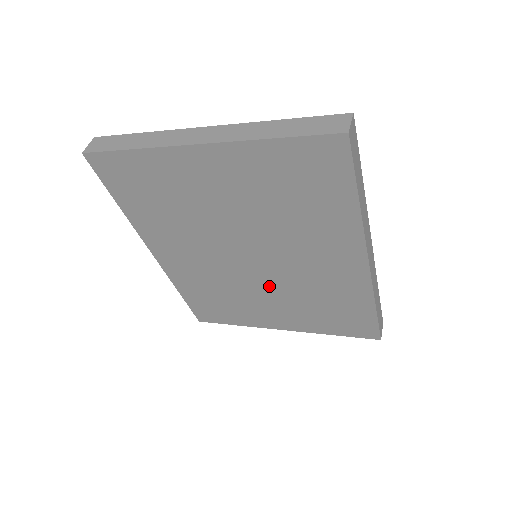
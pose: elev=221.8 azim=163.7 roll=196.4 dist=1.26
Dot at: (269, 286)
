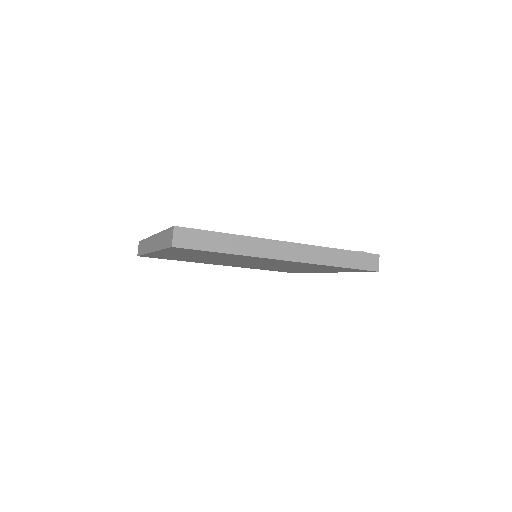
Dot at: (280, 266)
